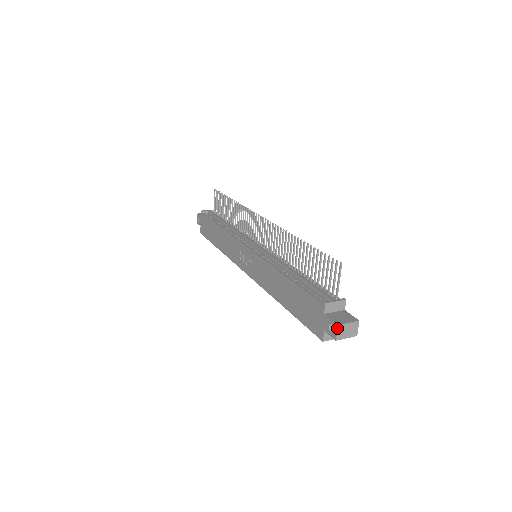
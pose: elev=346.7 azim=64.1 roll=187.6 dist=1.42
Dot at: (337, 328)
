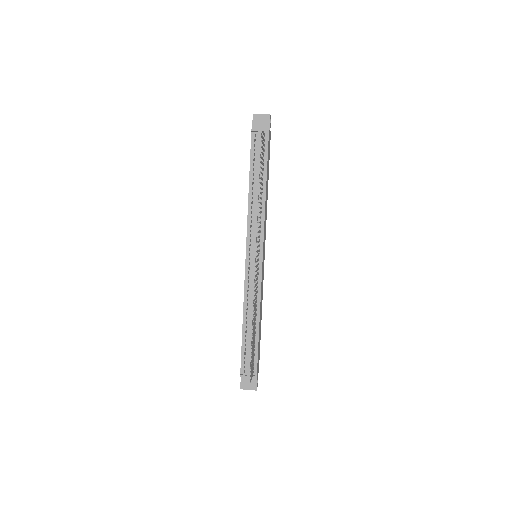
Dot at: (240, 388)
